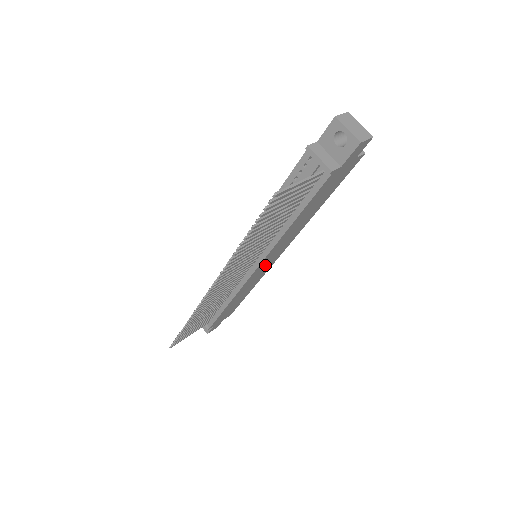
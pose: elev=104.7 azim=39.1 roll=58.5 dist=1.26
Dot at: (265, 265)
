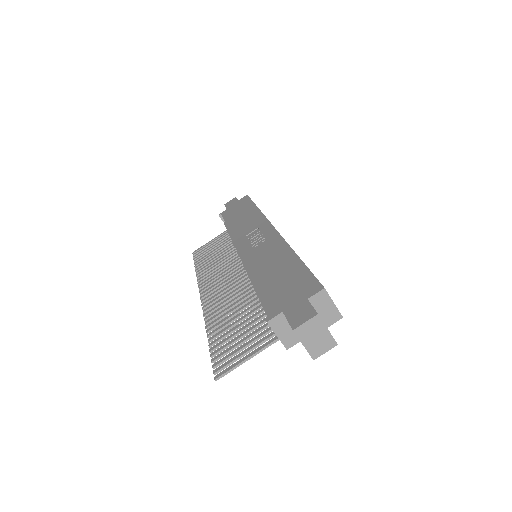
Dot at: occluded
